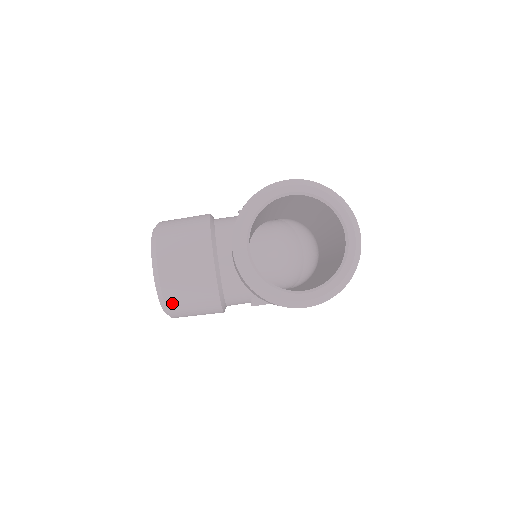
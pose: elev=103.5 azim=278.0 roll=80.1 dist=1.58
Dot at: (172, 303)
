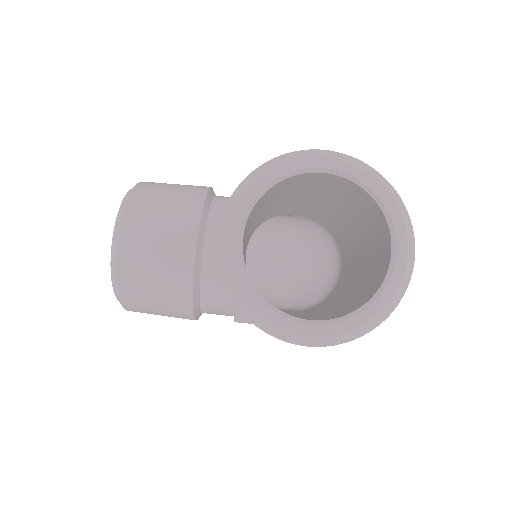
Dot at: (127, 290)
